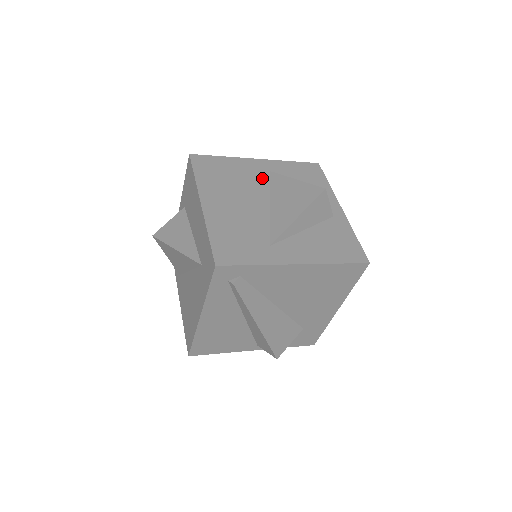
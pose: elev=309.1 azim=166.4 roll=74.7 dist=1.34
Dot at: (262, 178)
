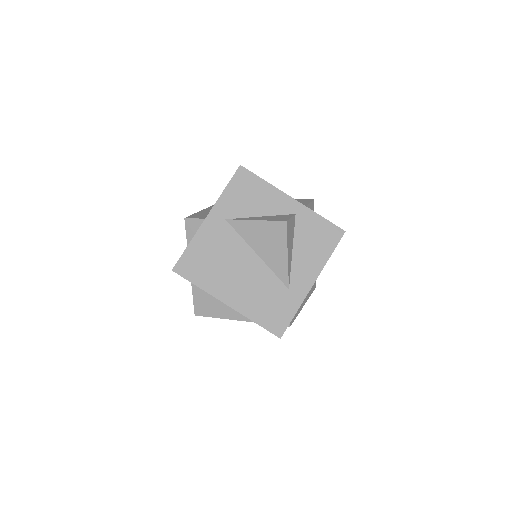
Dot at: (228, 234)
